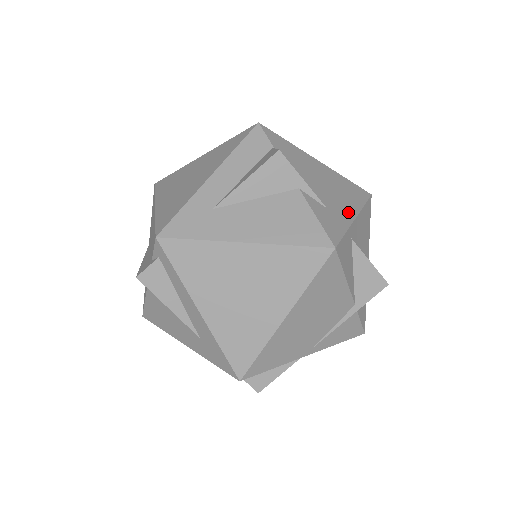
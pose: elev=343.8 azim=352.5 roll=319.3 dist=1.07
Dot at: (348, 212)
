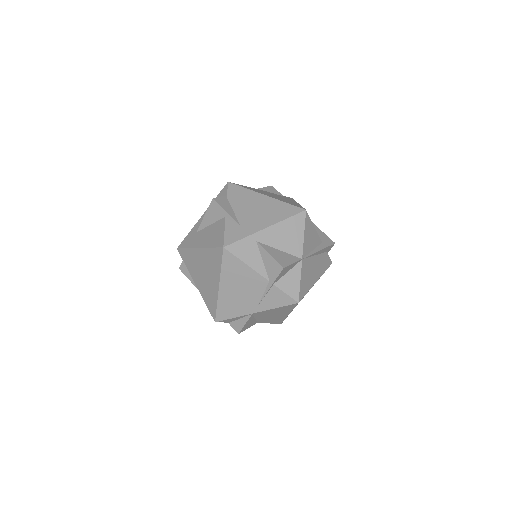
Dot at: (260, 225)
